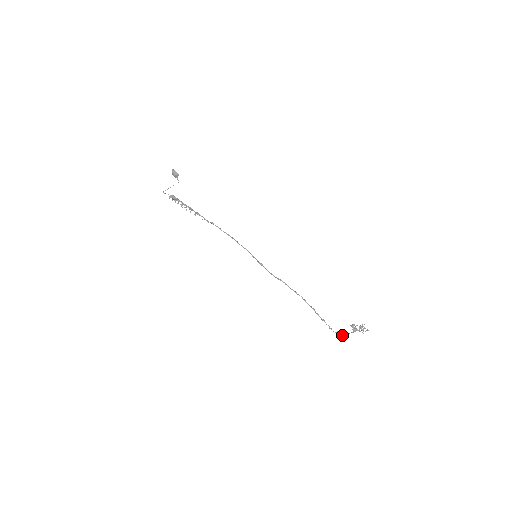
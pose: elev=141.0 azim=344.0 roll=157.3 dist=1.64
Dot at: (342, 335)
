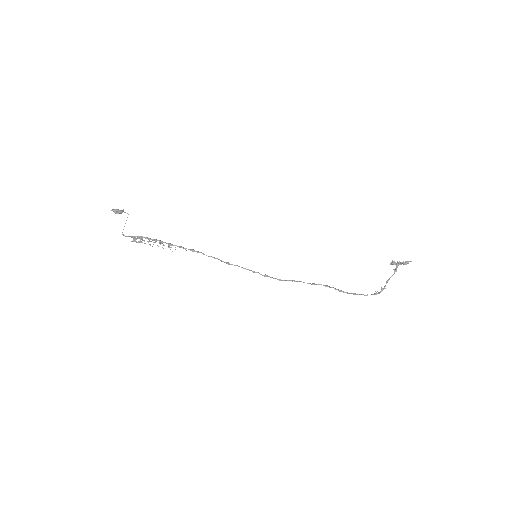
Dot at: (381, 291)
